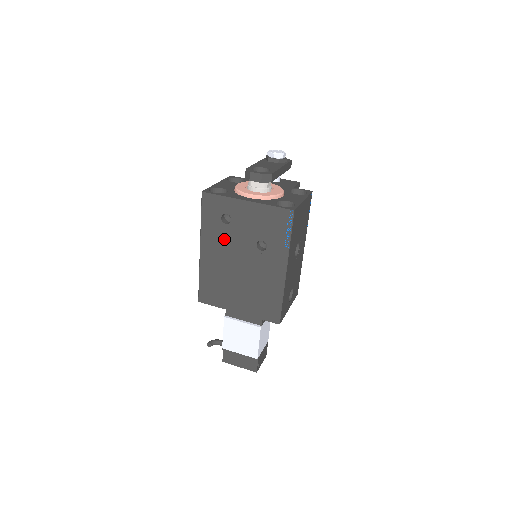
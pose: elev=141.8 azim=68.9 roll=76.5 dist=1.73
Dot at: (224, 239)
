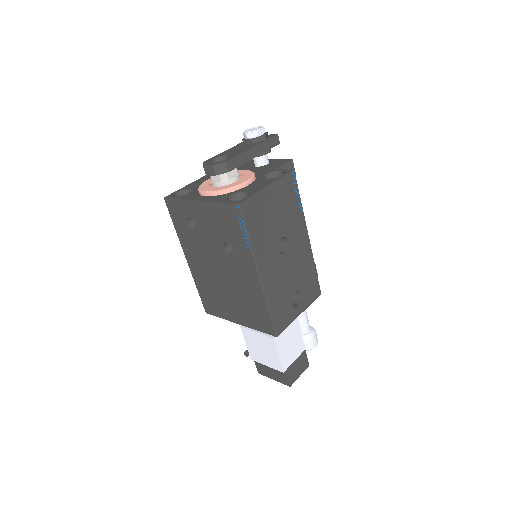
Dot at: (198, 246)
